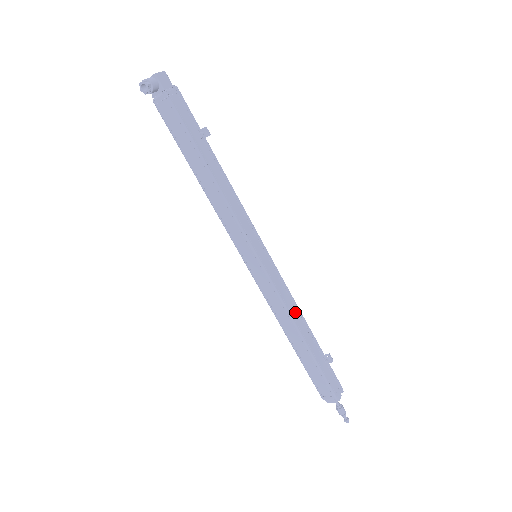
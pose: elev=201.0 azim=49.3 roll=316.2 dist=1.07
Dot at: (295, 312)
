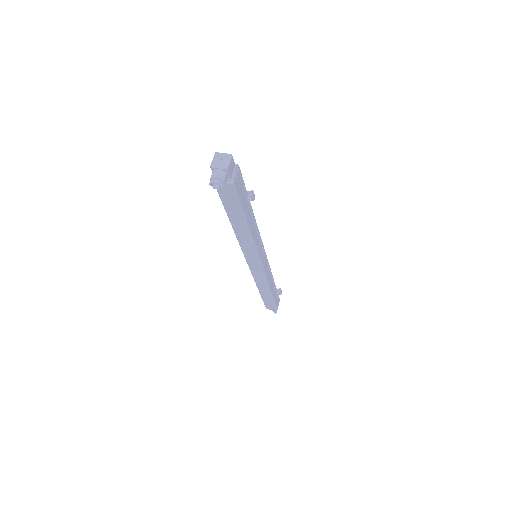
Dot at: (270, 279)
